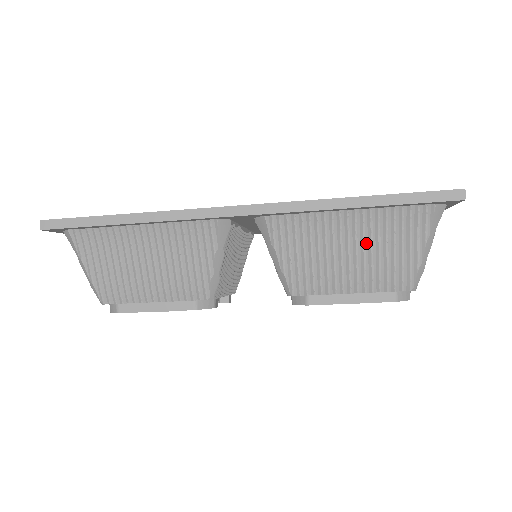
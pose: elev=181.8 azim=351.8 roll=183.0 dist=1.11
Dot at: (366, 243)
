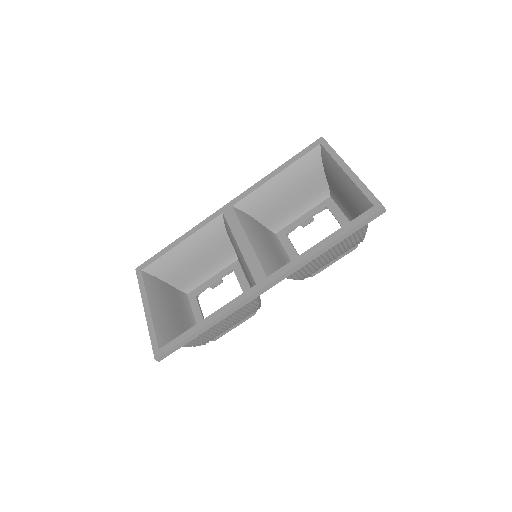
Dot at: (335, 246)
